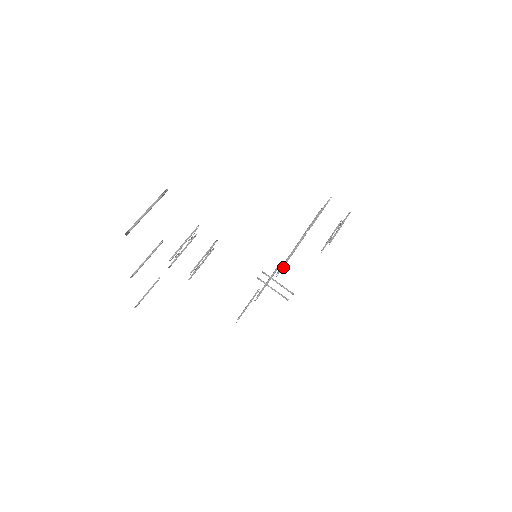
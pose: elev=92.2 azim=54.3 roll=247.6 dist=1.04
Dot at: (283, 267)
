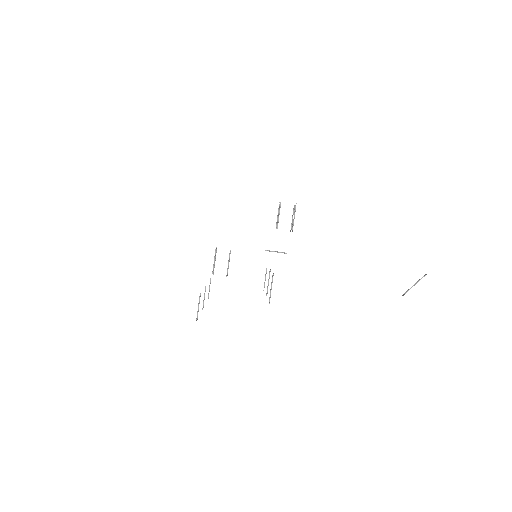
Dot at: occluded
